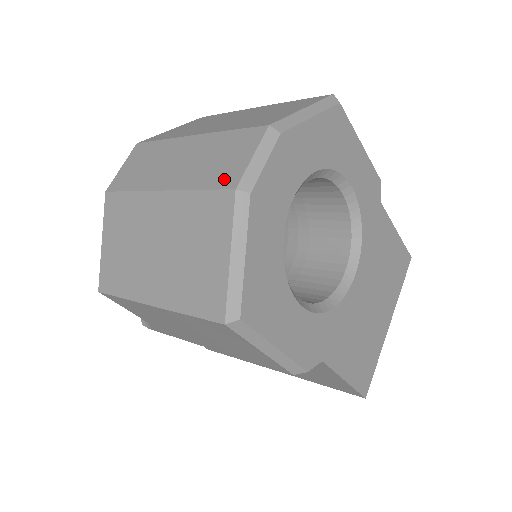
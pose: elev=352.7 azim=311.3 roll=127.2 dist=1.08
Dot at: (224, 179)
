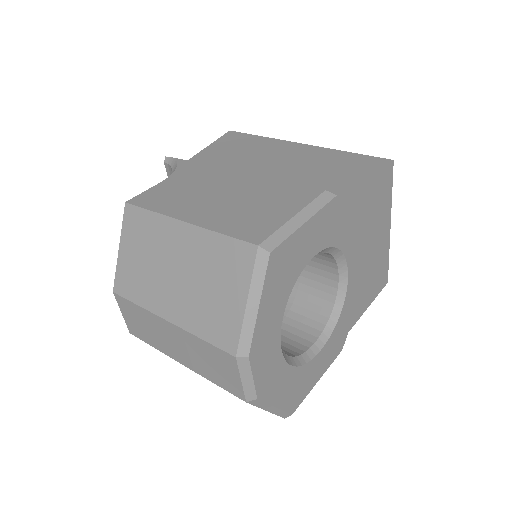
Dot at: (230, 388)
